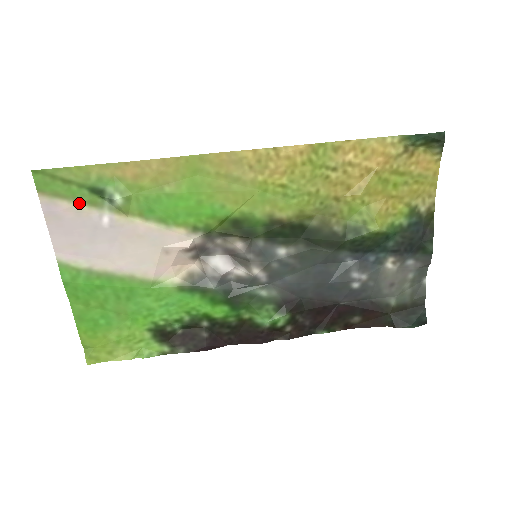
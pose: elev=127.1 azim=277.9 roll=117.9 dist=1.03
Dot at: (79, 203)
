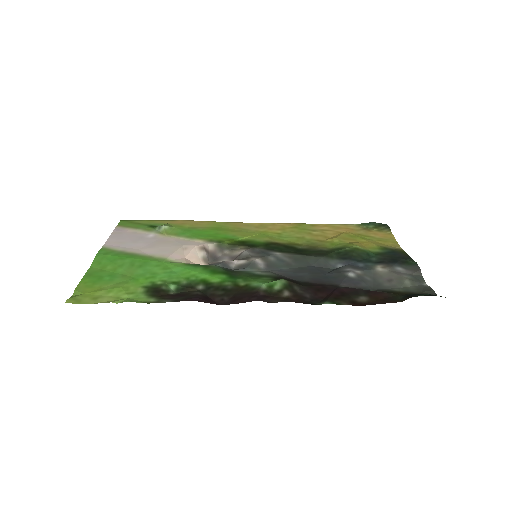
Dot at: (139, 229)
